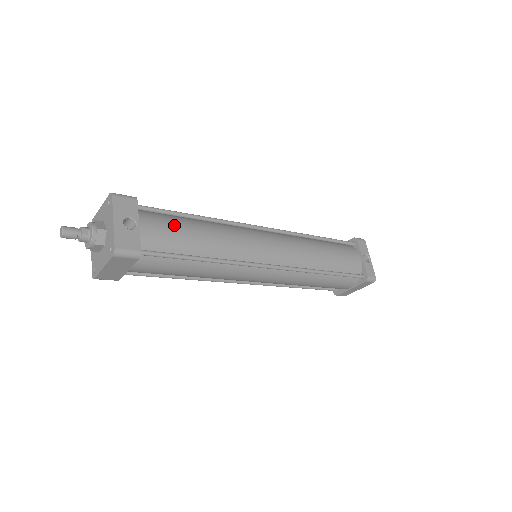
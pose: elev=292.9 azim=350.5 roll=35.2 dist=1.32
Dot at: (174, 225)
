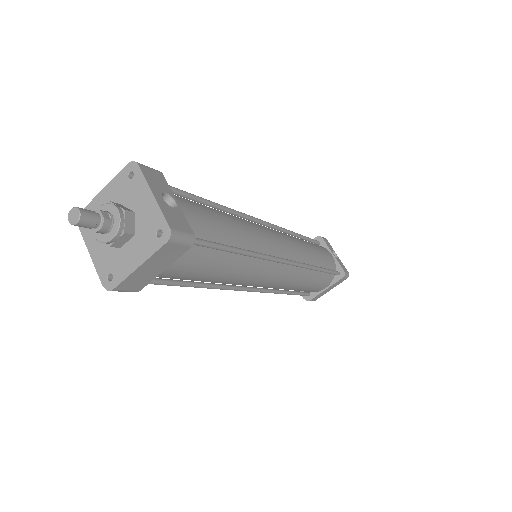
Dot at: (204, 208)
